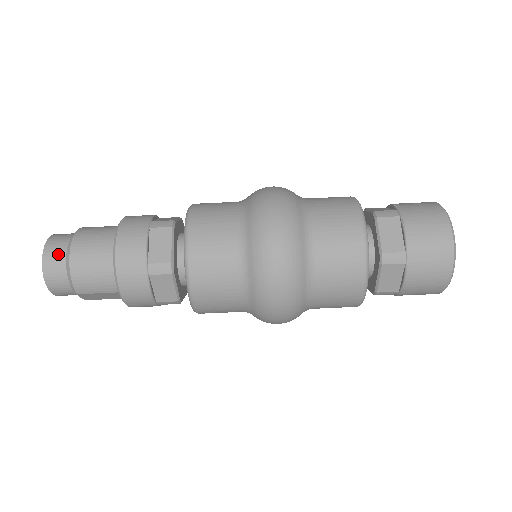
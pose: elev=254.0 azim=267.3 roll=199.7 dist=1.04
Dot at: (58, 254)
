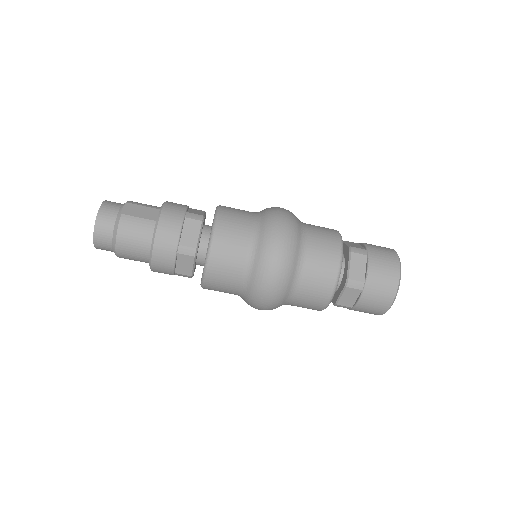
Dot at: (106, 244)
